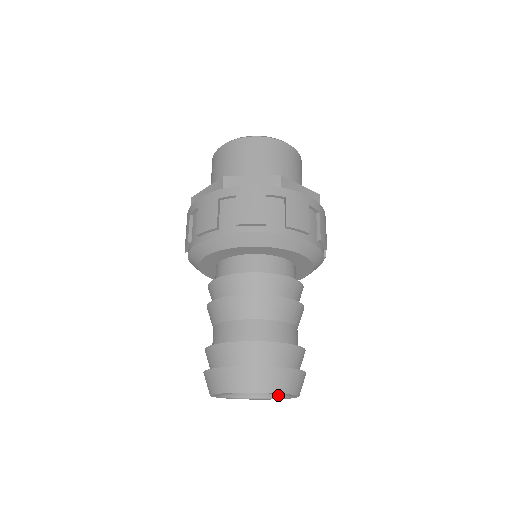
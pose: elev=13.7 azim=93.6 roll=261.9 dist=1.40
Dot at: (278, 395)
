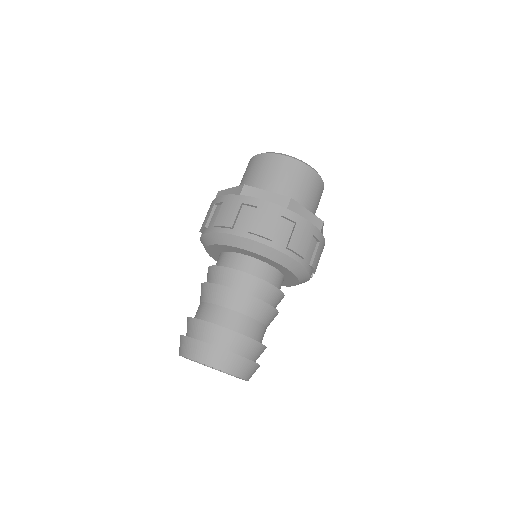
Dot at: occluded
